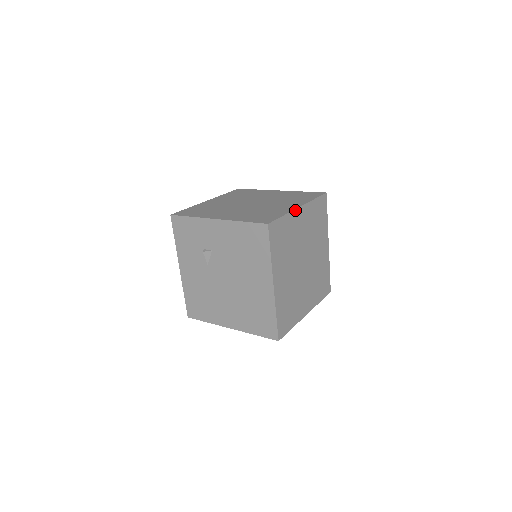
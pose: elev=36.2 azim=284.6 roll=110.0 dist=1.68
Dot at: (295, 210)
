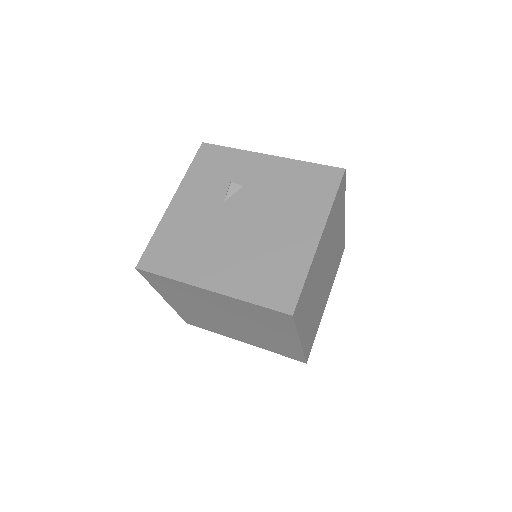
Dot at: occluded
